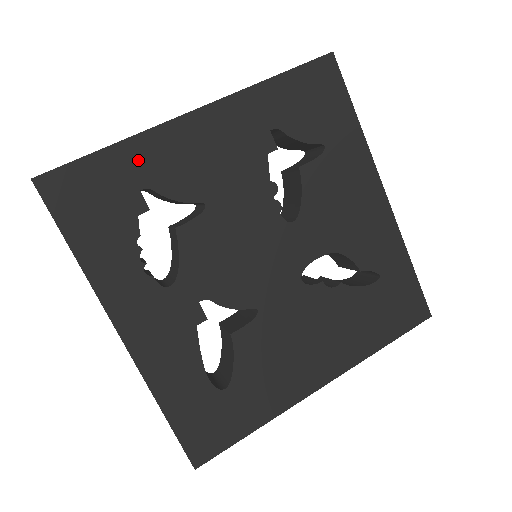
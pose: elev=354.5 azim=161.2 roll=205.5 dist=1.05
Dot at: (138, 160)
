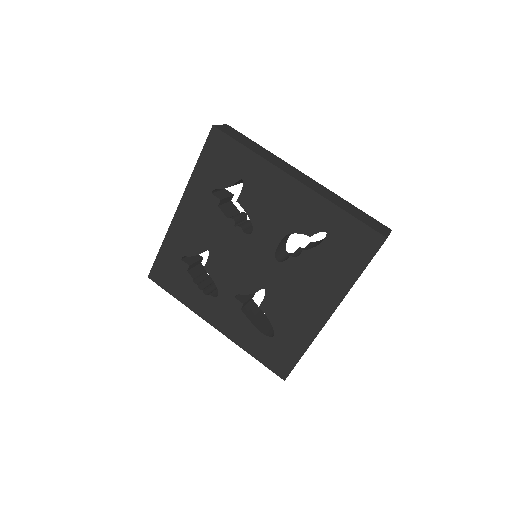
Dot at: (172, 247)
